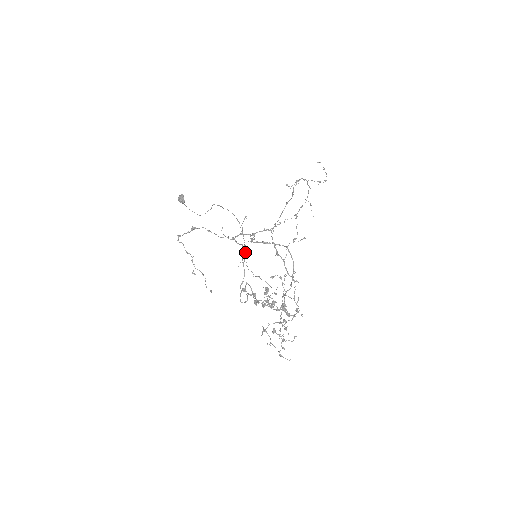
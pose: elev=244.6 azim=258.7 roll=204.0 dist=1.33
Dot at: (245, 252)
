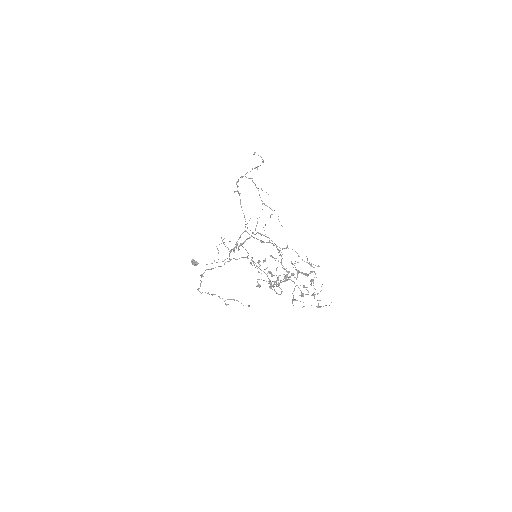
Dot at: (251, 260)
